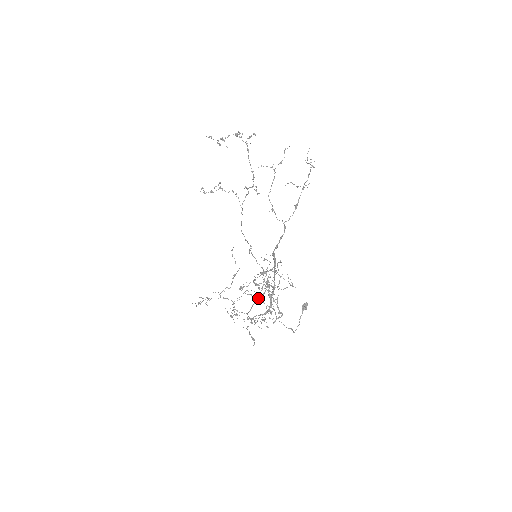
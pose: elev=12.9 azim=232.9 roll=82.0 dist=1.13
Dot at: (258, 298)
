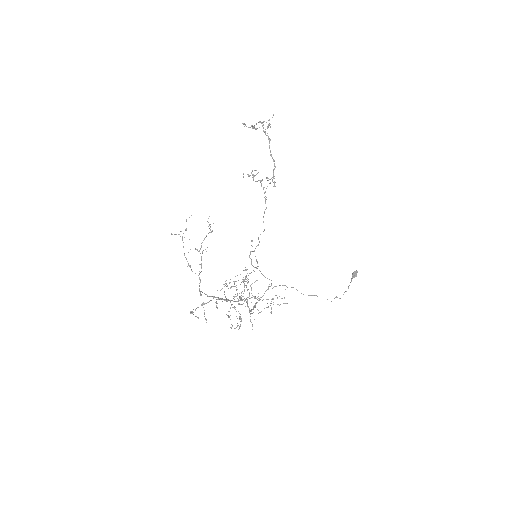
Dot at: (269, 286)
